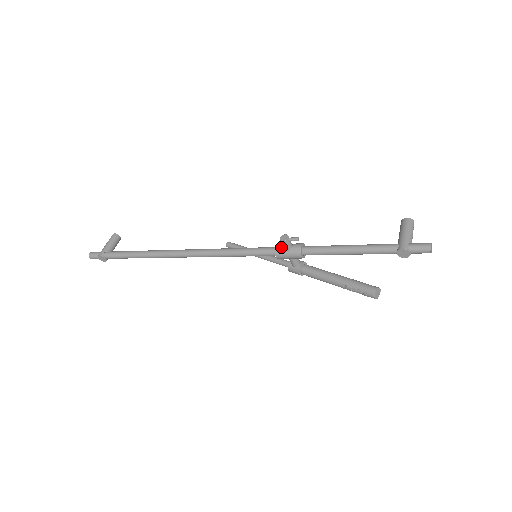
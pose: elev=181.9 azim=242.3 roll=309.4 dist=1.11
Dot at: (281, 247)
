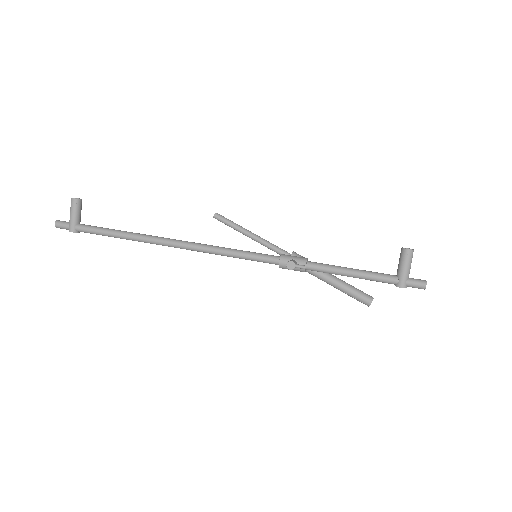
Dot at: (285, 264)
